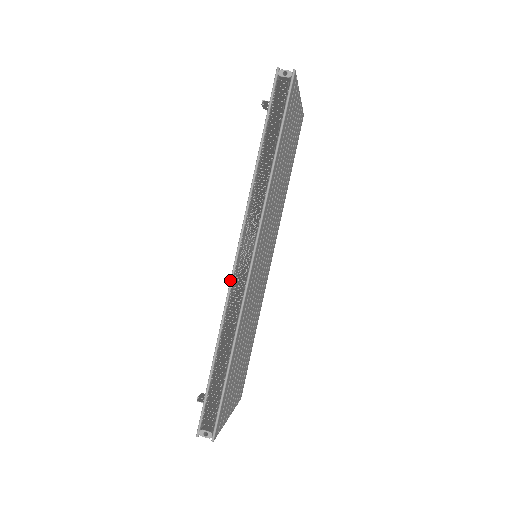
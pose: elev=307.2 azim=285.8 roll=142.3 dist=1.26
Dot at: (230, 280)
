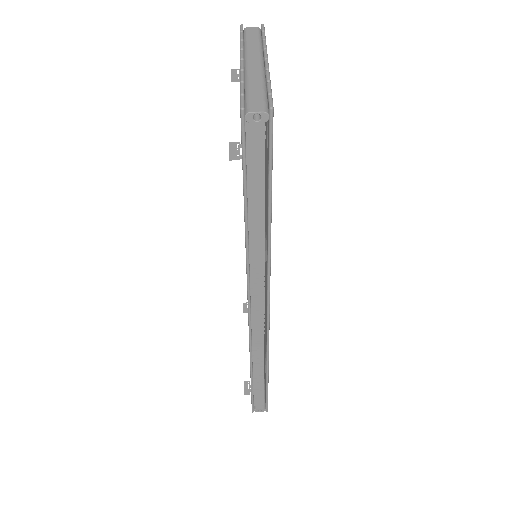
Dot at: (249, 332)
